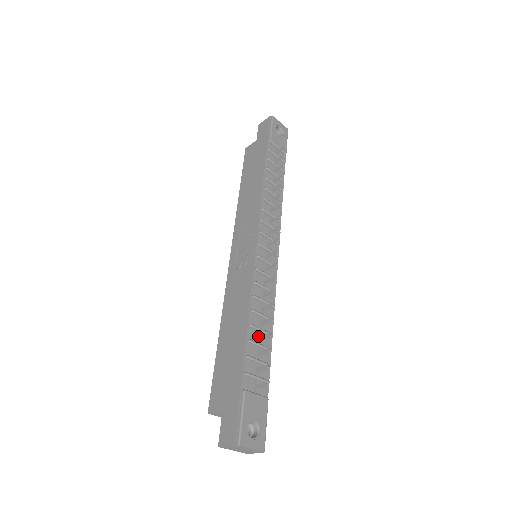
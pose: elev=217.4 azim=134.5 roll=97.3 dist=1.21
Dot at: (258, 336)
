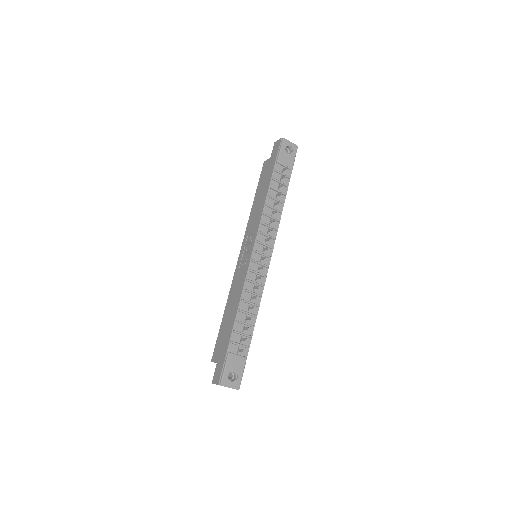
Dot at: (245, 317)
